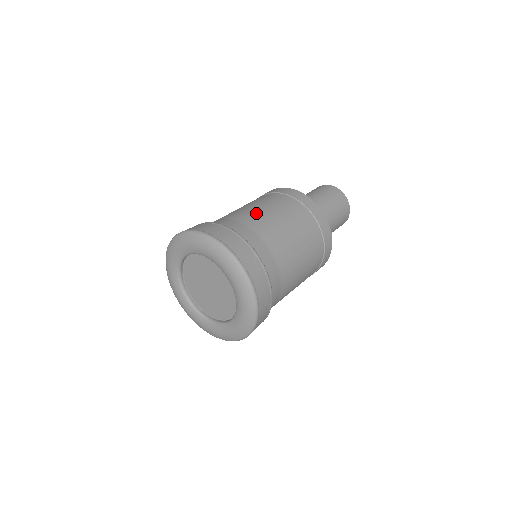
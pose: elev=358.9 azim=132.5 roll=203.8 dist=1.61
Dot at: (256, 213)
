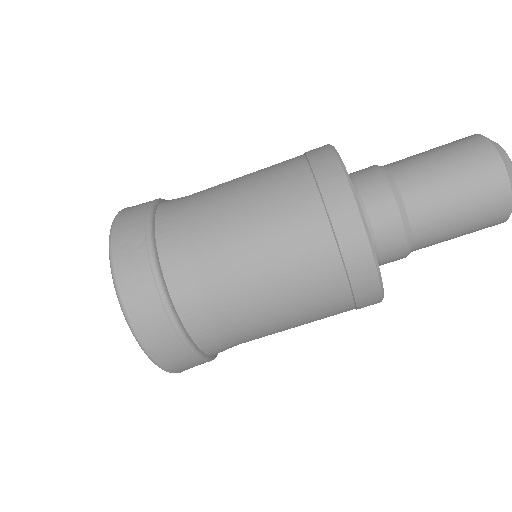
Dot at: (222, 184)
